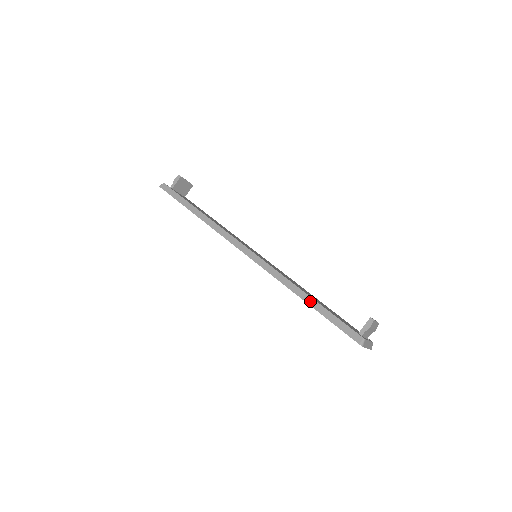
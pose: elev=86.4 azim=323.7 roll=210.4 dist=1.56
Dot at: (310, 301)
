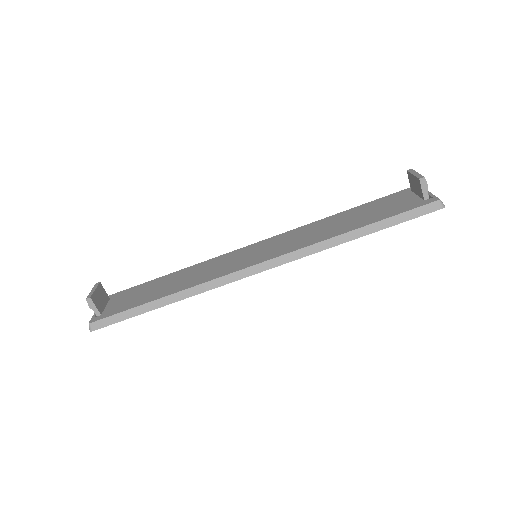
Dot at: (364, 231)
